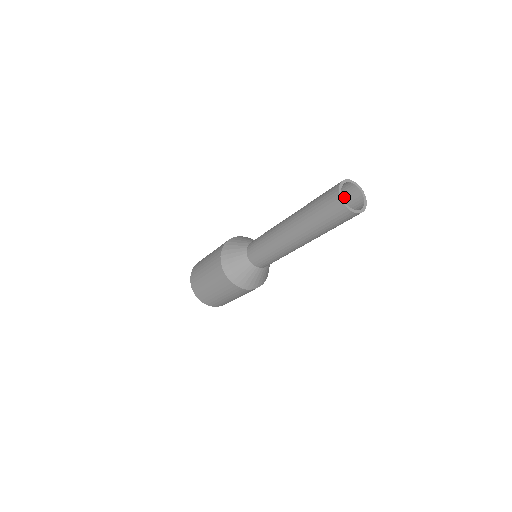
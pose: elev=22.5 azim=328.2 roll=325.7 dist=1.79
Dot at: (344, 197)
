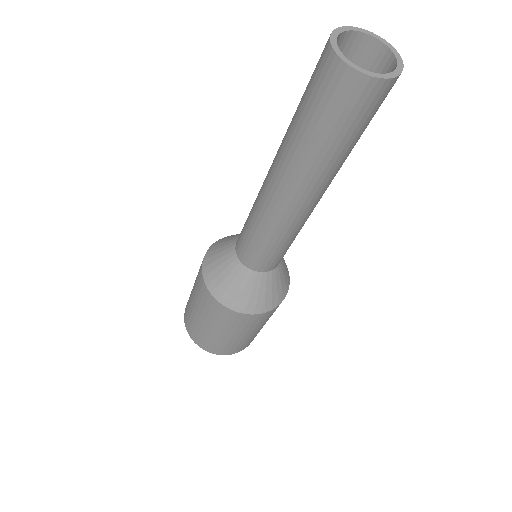
Dot at: occluded
